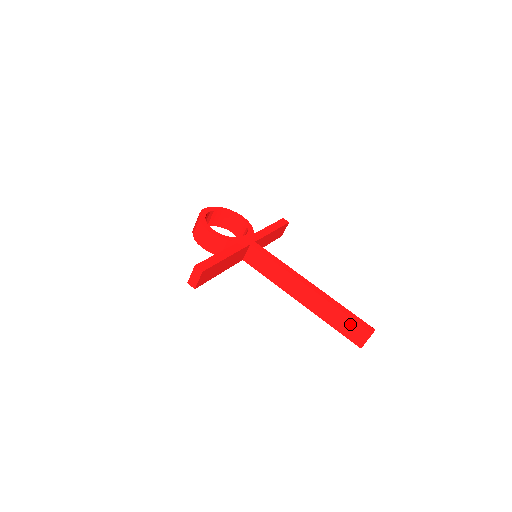
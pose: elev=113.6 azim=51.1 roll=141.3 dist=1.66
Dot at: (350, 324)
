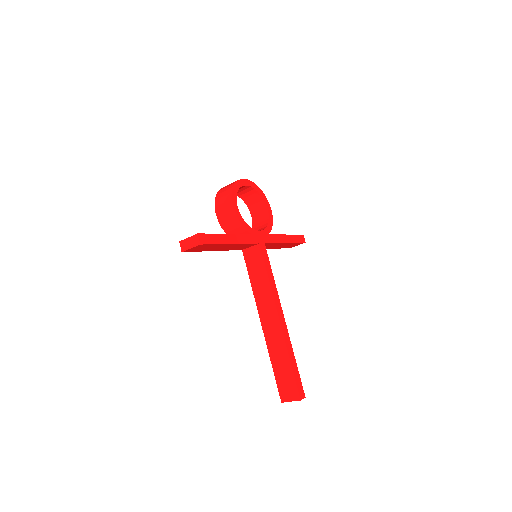
Dot at: (289, 377)
